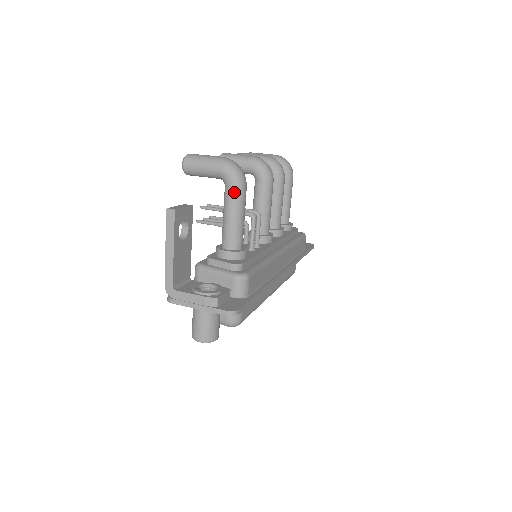
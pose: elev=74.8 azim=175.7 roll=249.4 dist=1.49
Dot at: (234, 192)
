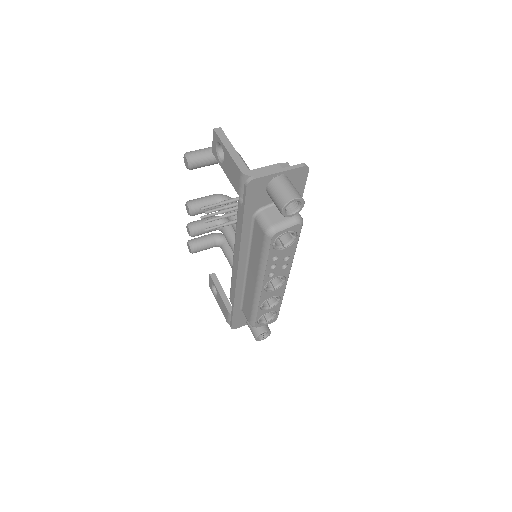
Dot at: occluded
